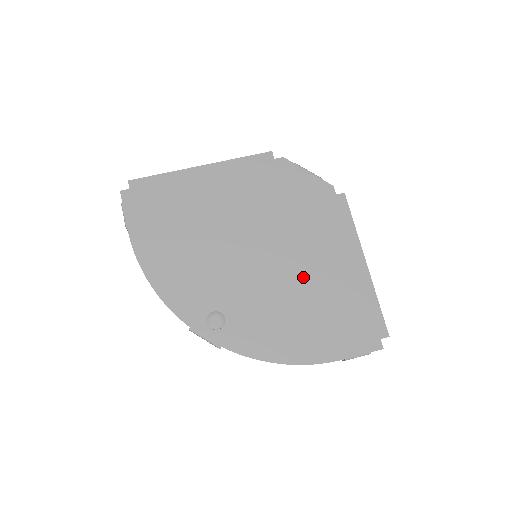
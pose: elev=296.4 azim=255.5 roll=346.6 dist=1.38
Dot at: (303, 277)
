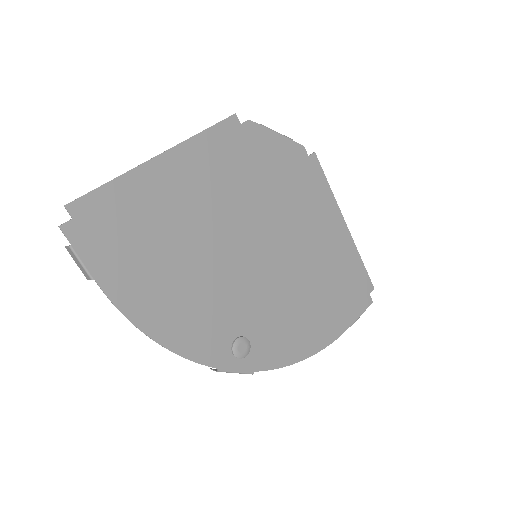
Dot at: (303, 262)
